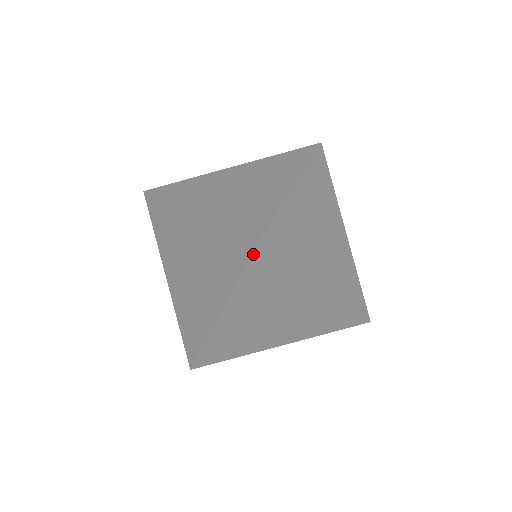
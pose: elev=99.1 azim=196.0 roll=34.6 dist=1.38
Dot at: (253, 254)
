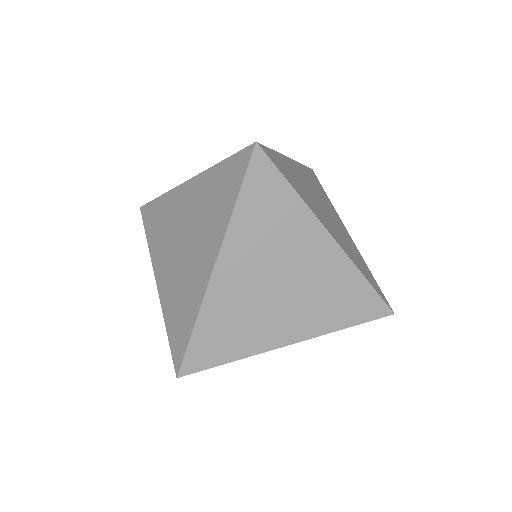
Dot at: occluded
